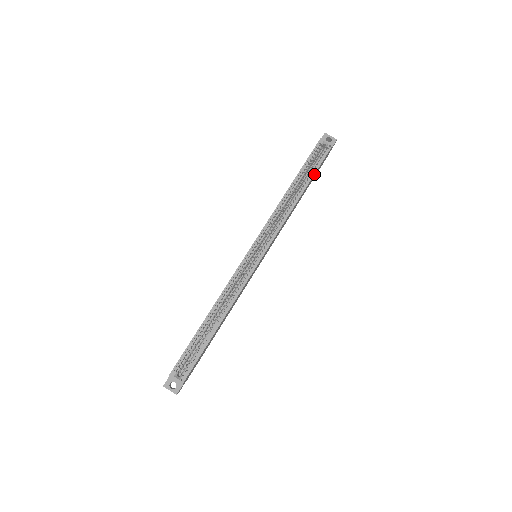
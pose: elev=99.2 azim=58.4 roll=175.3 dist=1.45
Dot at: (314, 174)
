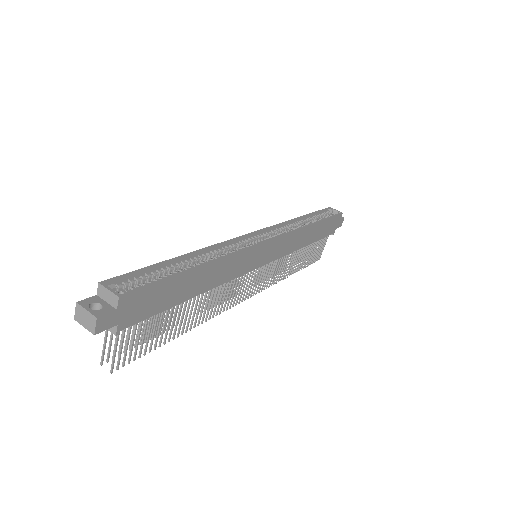
Dot at: (326, 218)
